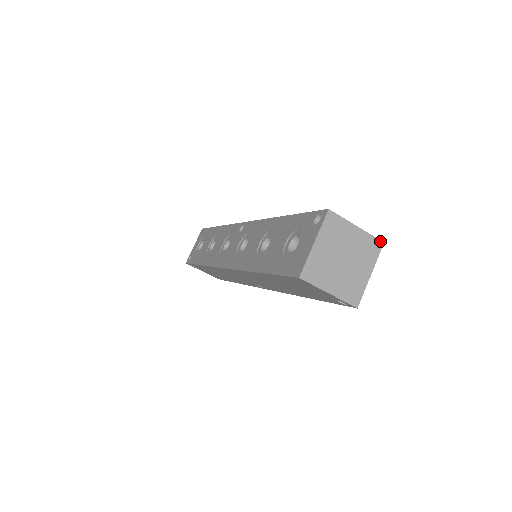
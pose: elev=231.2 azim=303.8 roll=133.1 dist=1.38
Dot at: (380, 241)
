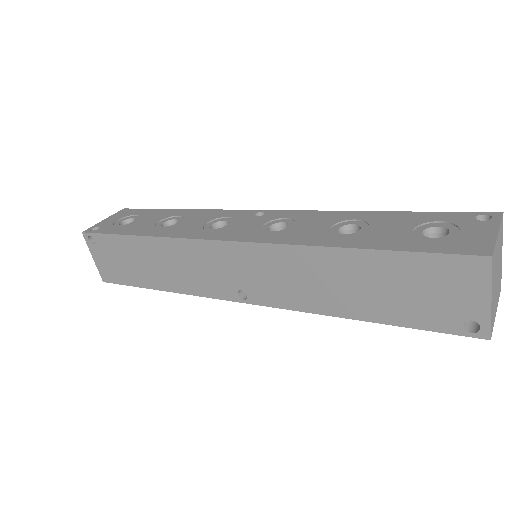
Dot at: occluded
